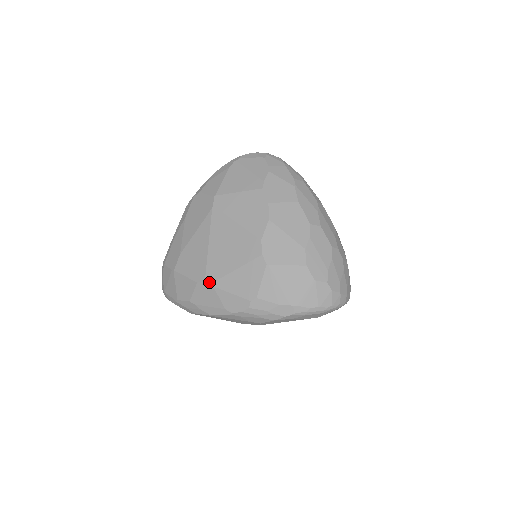
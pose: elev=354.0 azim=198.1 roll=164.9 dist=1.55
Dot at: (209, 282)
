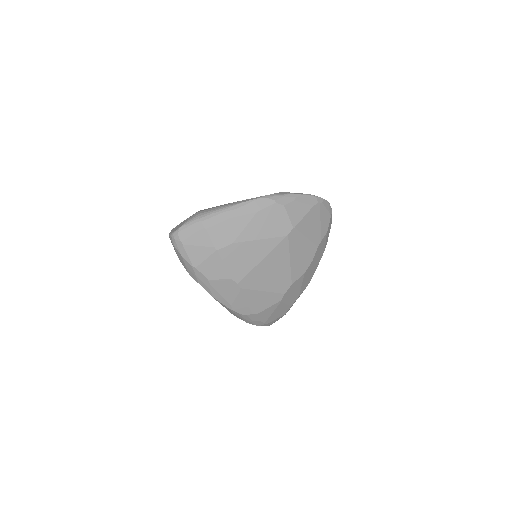
Dot at: (241, 286)
